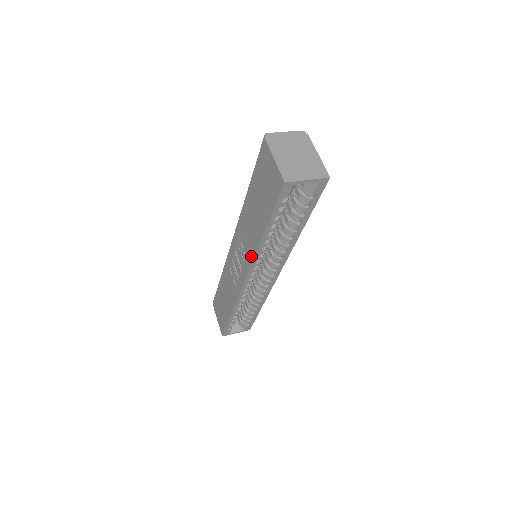
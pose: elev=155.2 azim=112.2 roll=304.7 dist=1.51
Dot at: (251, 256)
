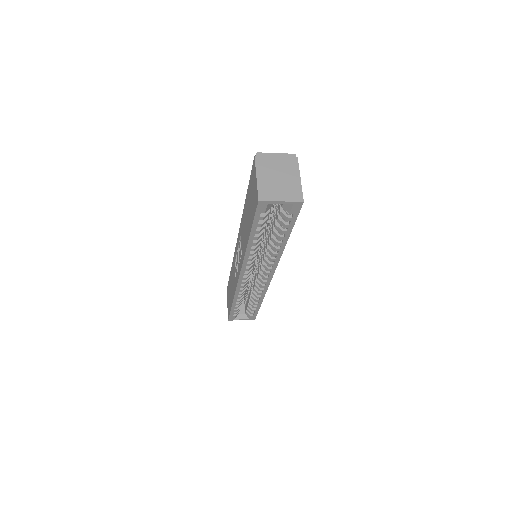
Dot at: (243, 256)
